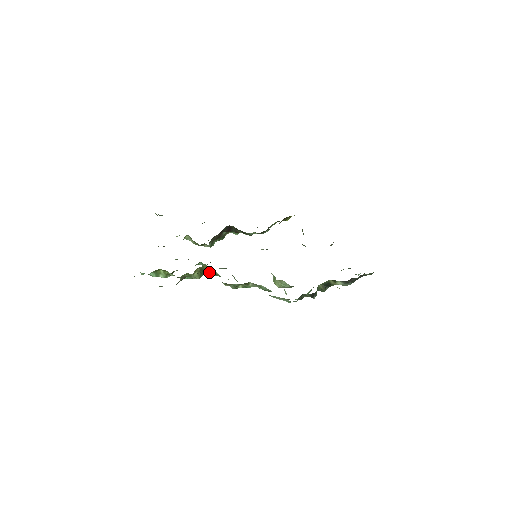
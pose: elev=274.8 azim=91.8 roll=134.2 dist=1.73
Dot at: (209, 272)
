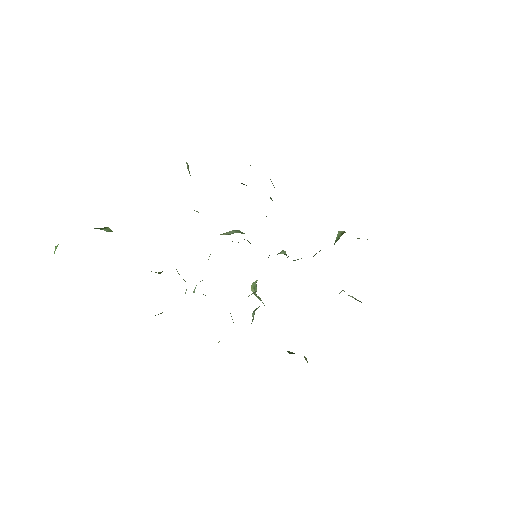
Dot at: occluded
